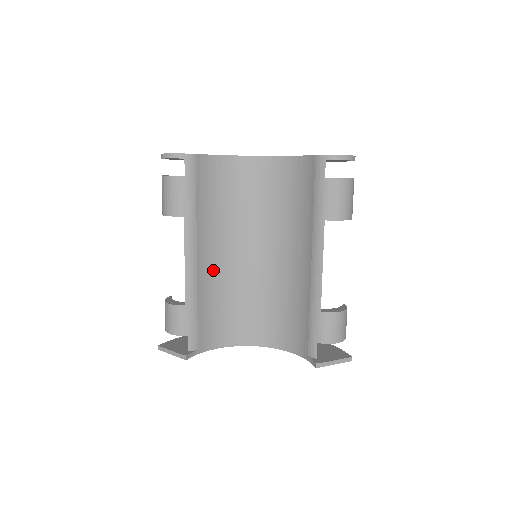
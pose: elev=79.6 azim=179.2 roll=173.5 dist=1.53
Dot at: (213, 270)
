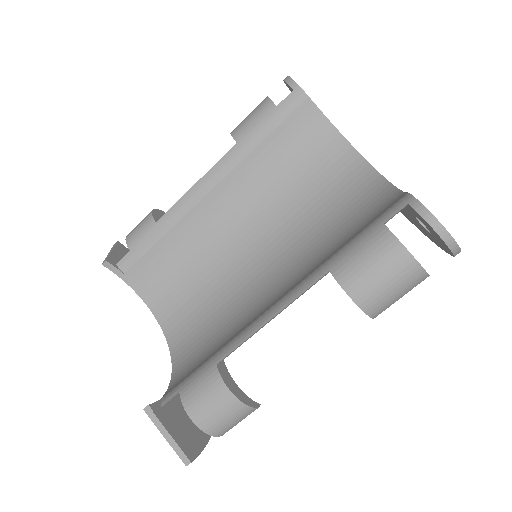
Dot at: (213, 225)
